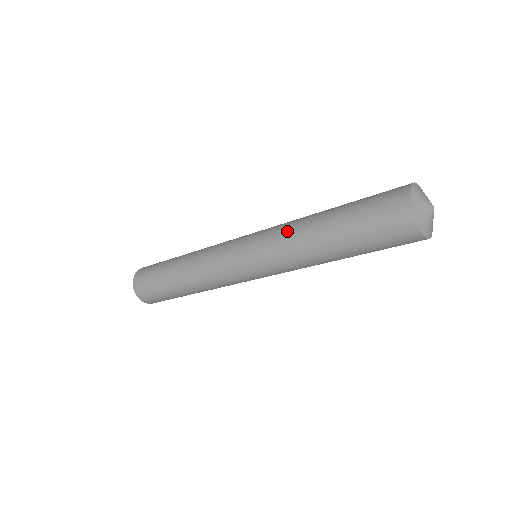
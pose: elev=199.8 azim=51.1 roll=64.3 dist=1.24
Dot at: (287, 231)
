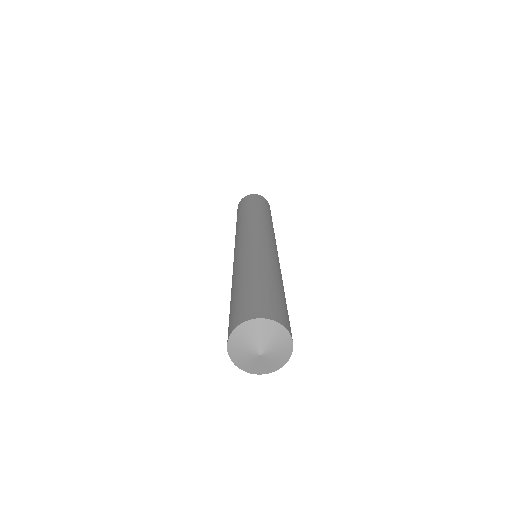
Dot at: (234, 268)
